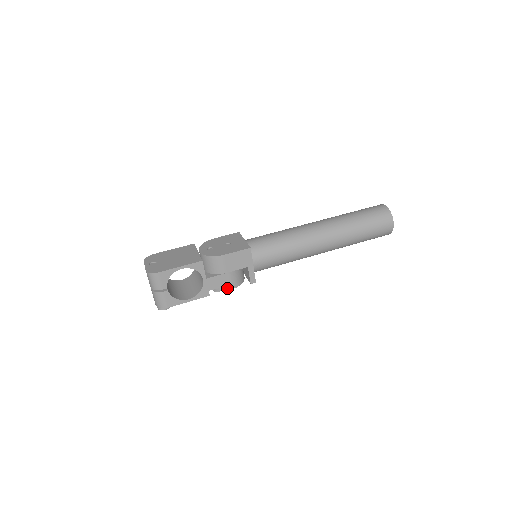
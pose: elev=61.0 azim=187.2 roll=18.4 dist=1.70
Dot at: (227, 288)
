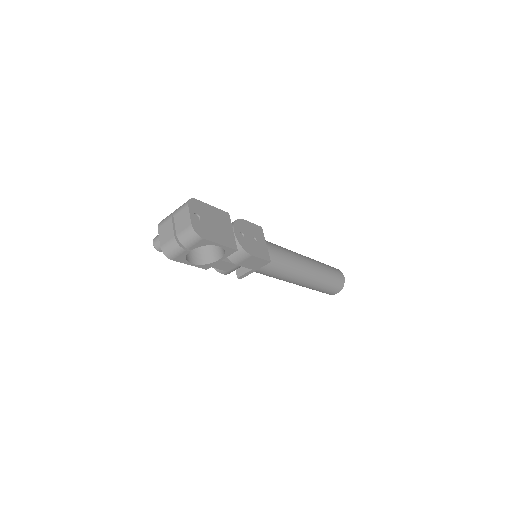
Dot at: (222, 272)
